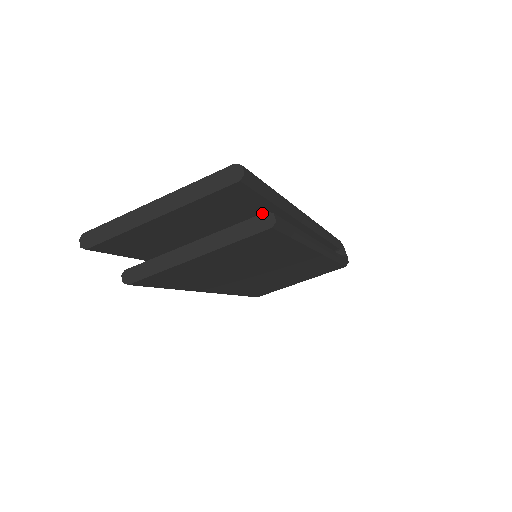
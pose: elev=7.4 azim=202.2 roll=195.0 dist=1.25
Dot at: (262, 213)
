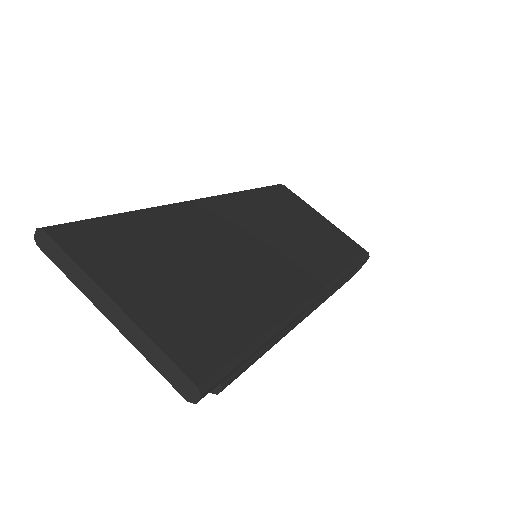
Dot at: occluded
